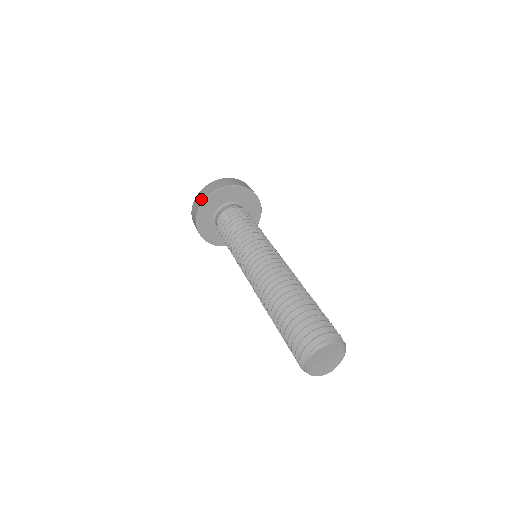
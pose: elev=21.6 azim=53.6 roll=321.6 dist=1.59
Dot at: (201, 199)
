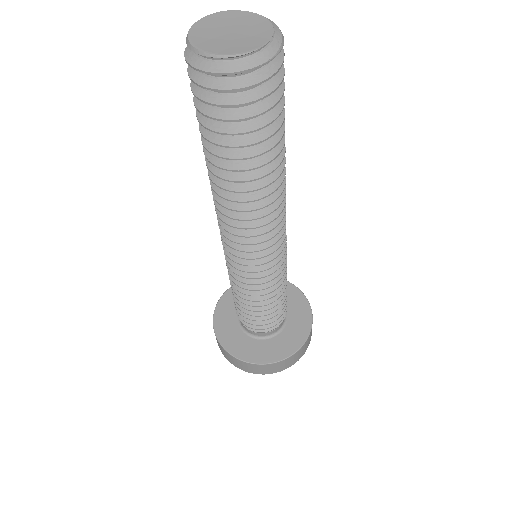
Dot at: occluded
